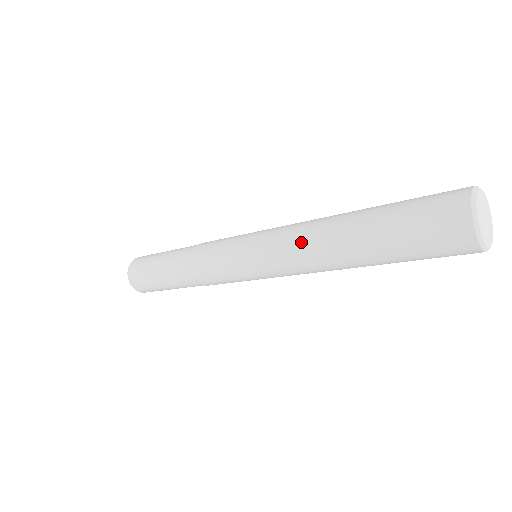
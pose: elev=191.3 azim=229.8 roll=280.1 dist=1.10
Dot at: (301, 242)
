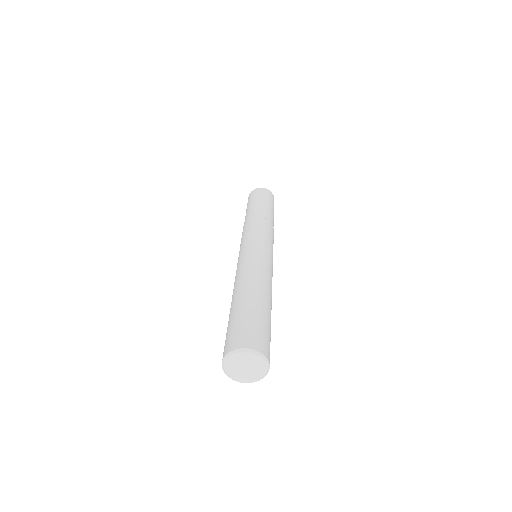
Dot at: (242, 272)
